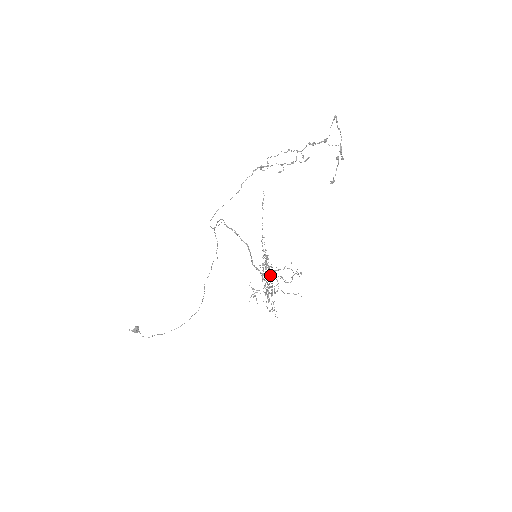
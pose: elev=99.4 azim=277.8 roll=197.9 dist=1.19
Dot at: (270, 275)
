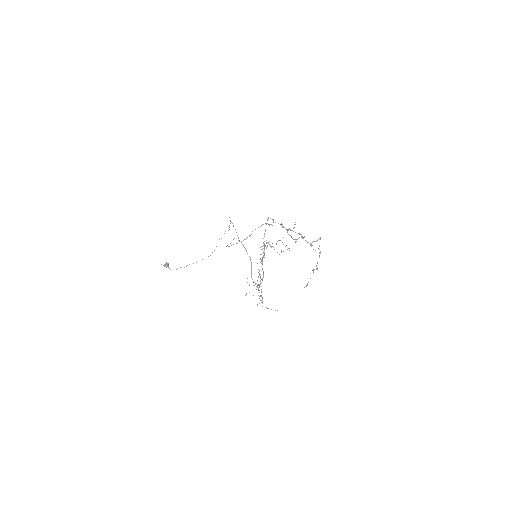
Dot at: (263, 274)
